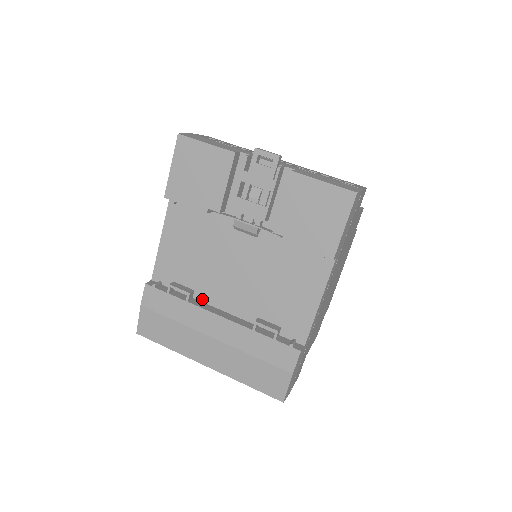
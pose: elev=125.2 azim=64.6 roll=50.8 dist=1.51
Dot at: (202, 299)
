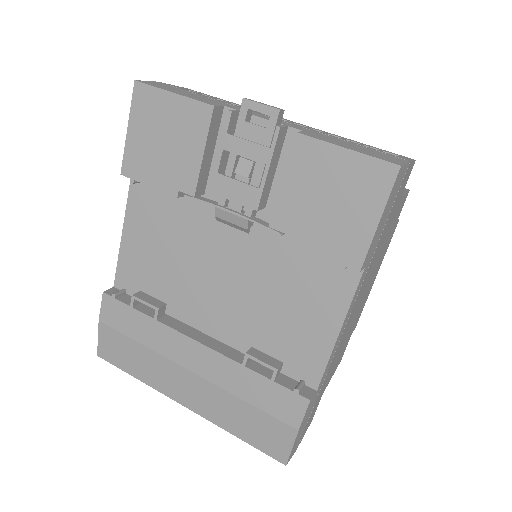
Dot at: (177, 316)
